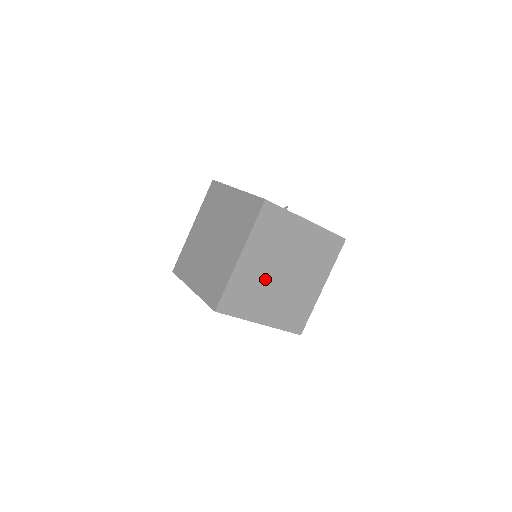
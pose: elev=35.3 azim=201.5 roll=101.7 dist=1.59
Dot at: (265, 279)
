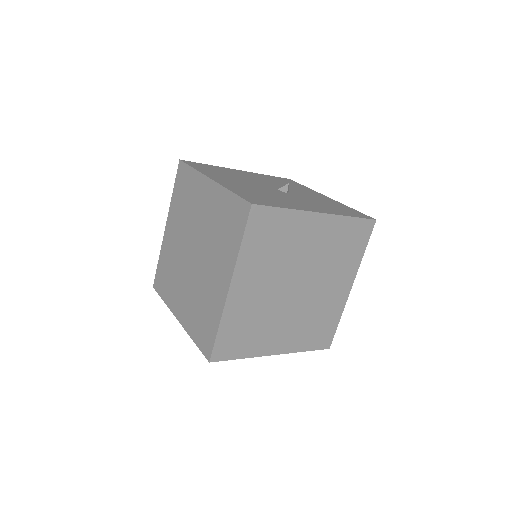
Dot at: (271, 303)
